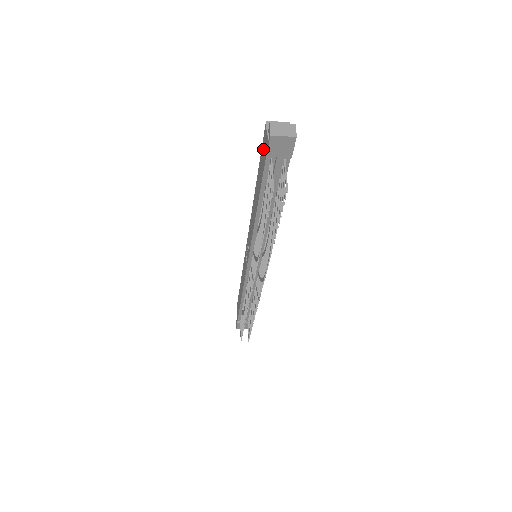
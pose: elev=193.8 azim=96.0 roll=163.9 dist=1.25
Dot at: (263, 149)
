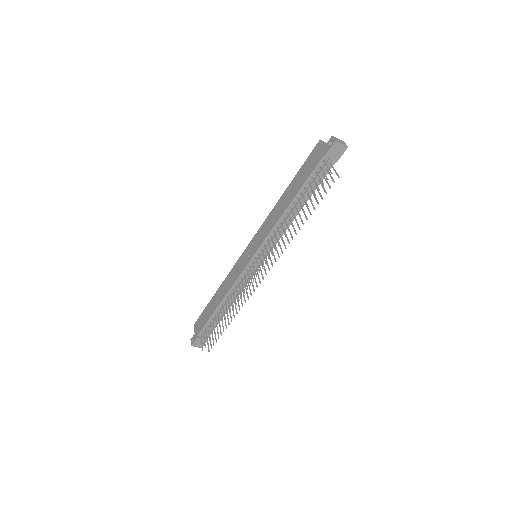
Dot at: (313, 157)
